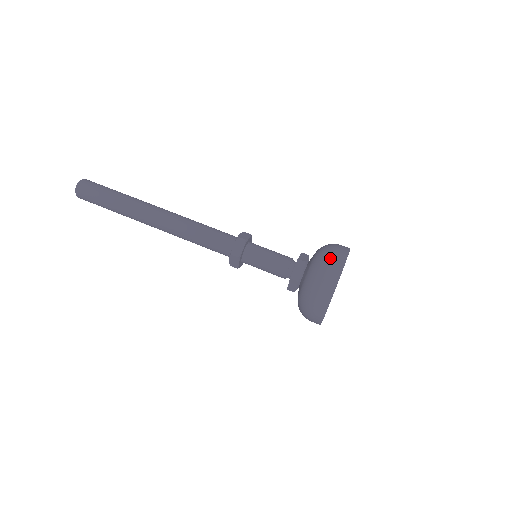
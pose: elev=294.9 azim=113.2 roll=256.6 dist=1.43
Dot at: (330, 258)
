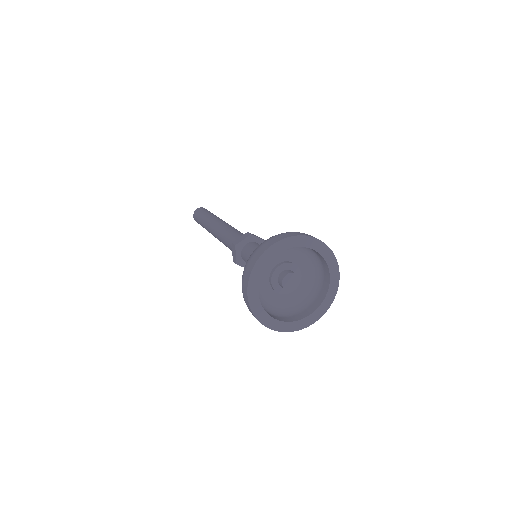
Dot at: (286, 232)
